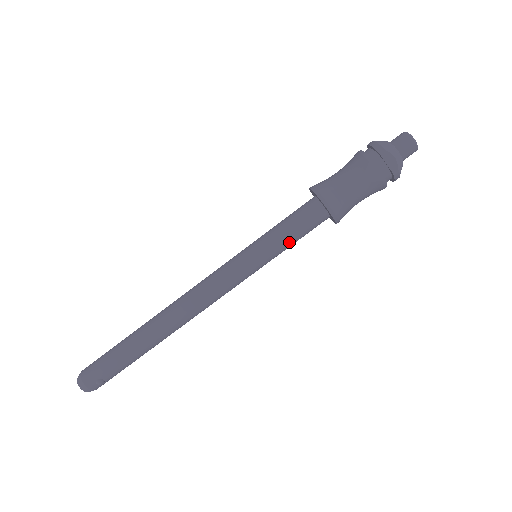
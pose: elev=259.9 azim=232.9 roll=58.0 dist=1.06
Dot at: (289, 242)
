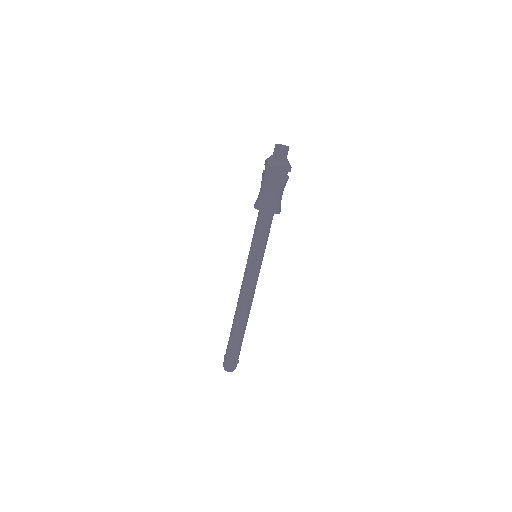
Dot at: (267, 239)
